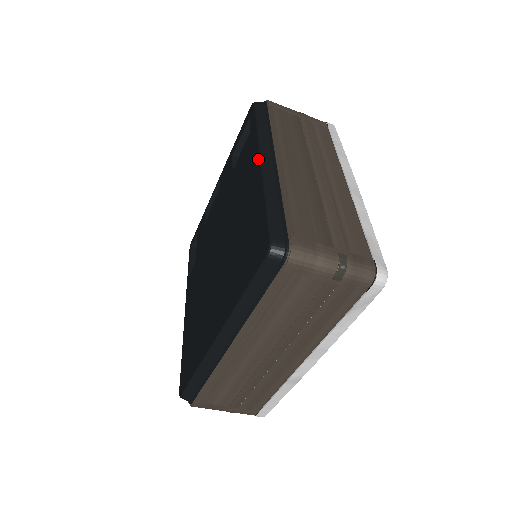
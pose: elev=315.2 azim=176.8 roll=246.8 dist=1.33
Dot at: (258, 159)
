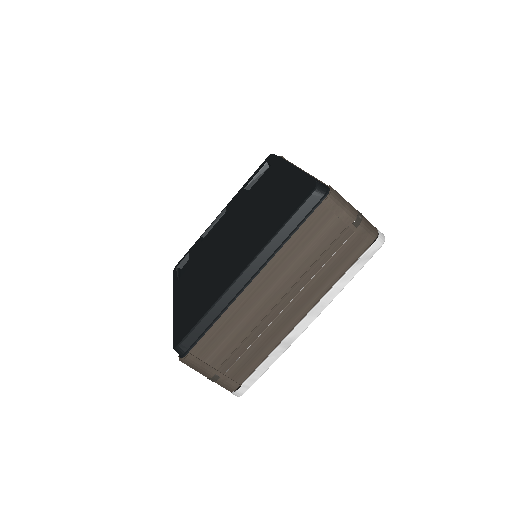
Dot at: (287, 167)
